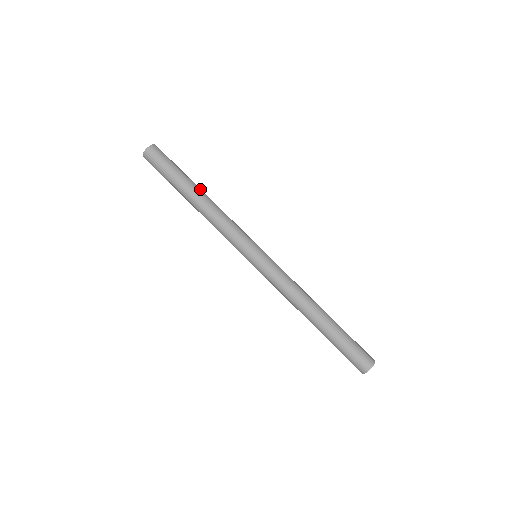
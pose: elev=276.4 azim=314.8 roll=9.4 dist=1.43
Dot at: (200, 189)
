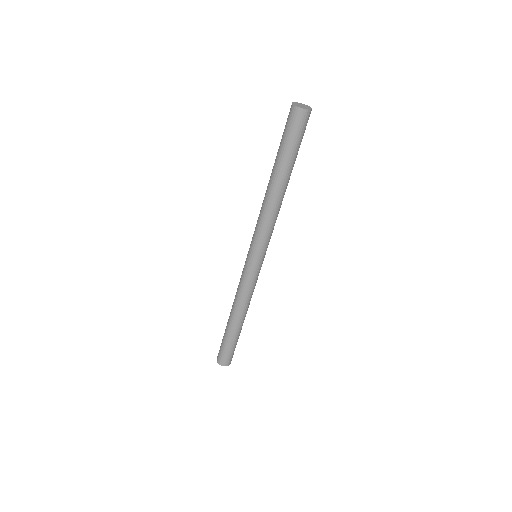
Dot at: (288, 182)
